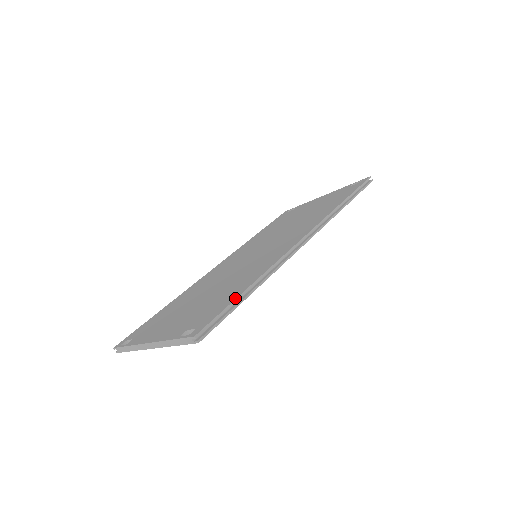
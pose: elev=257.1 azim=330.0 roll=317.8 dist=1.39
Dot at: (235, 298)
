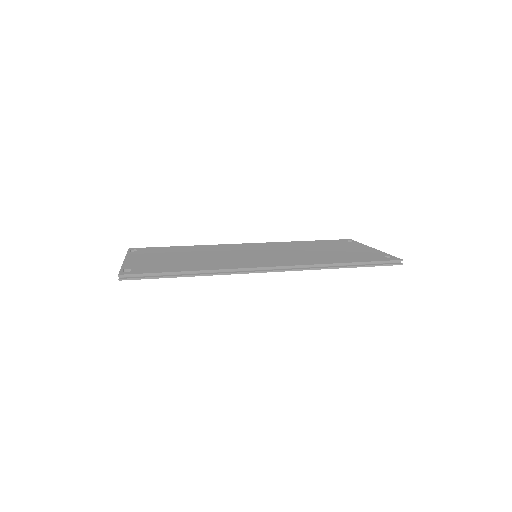
Dot at: (169, 271)
